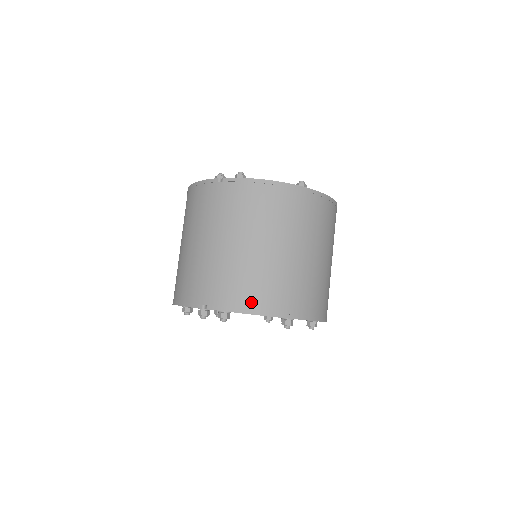
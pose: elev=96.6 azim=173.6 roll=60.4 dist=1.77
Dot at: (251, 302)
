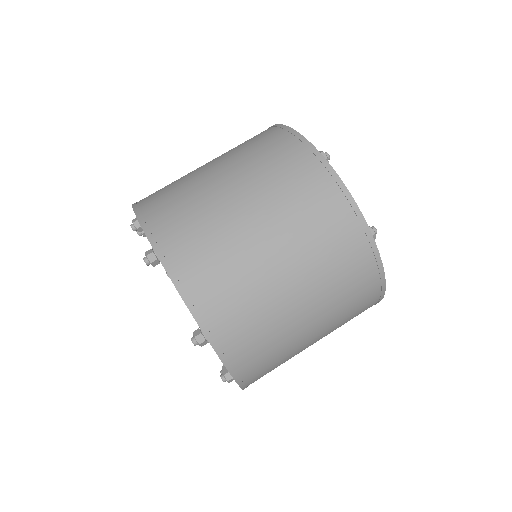
Dot at: (146, 201)
